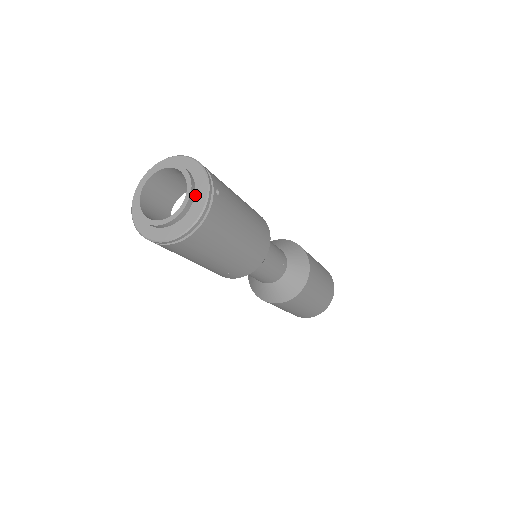
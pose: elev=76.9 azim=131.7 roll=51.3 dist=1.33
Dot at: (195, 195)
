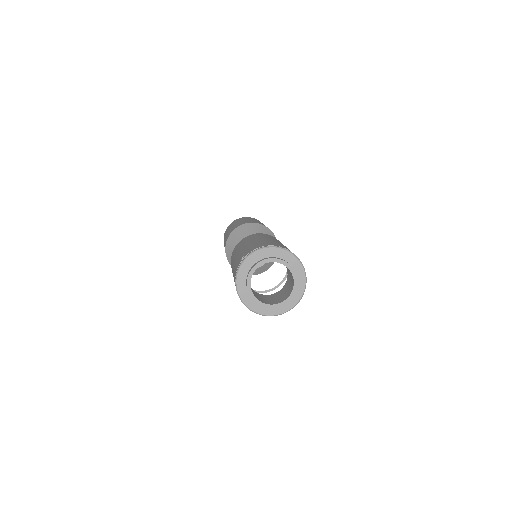
Dot at: (295, 278)
